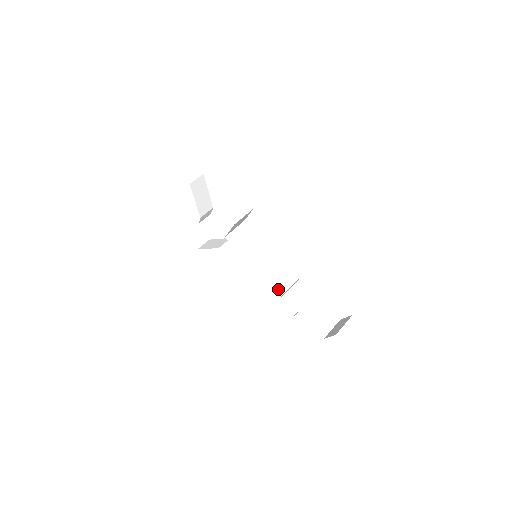
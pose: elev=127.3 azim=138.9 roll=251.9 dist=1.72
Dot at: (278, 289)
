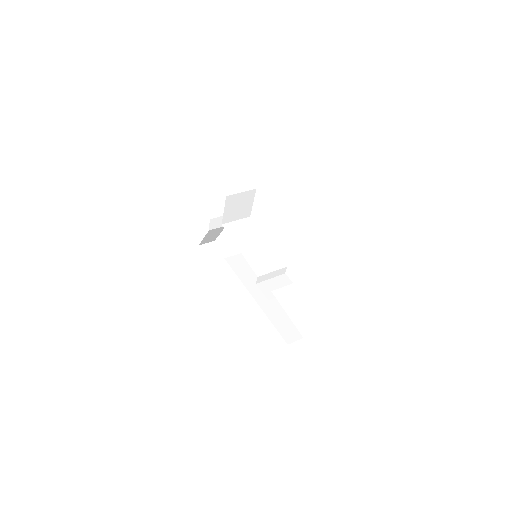
Dot at: occluded
